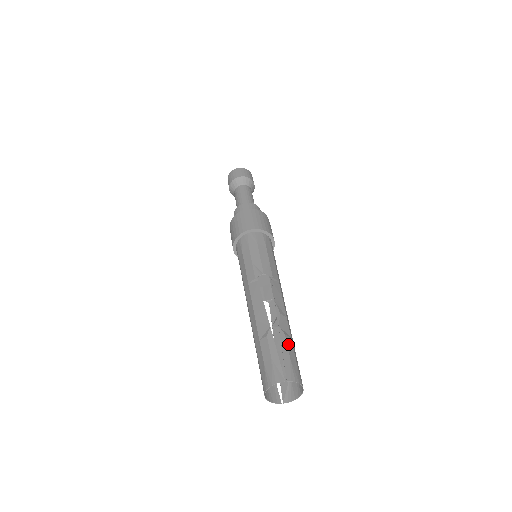
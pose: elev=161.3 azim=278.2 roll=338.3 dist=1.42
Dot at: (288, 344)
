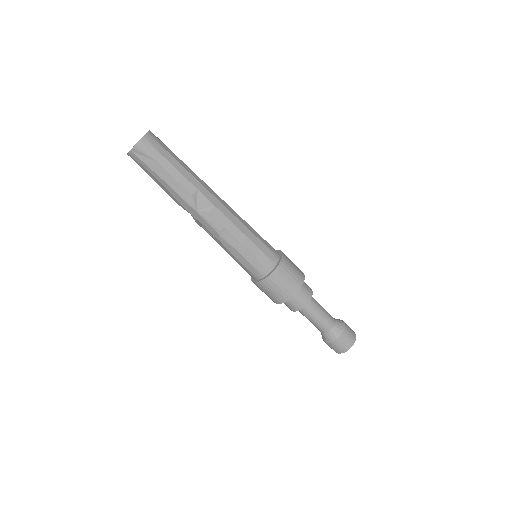
Dot at: occluded
